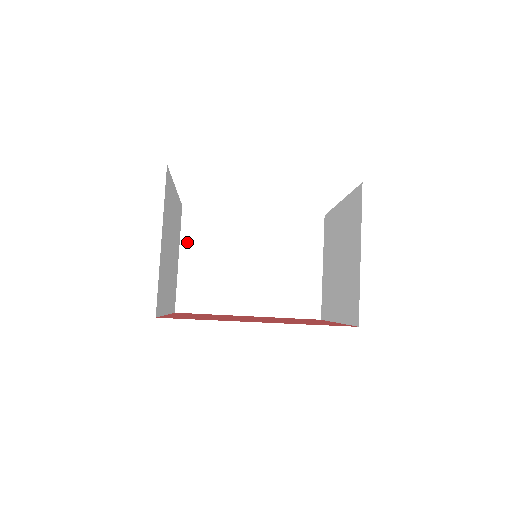
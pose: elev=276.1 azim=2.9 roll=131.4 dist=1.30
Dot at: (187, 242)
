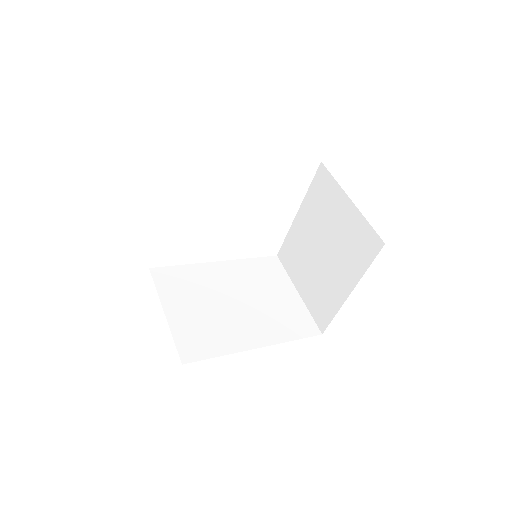
Dot at: (167, 297)
